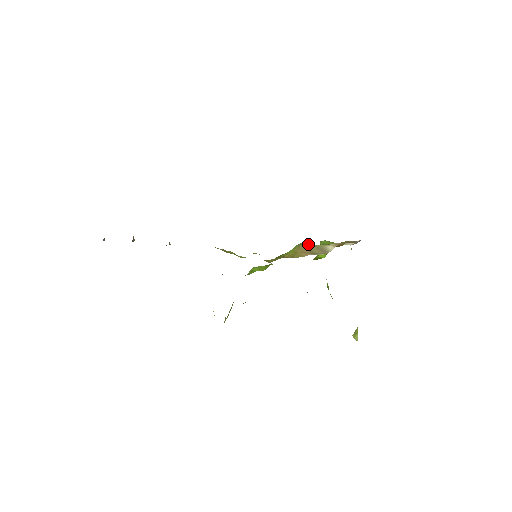
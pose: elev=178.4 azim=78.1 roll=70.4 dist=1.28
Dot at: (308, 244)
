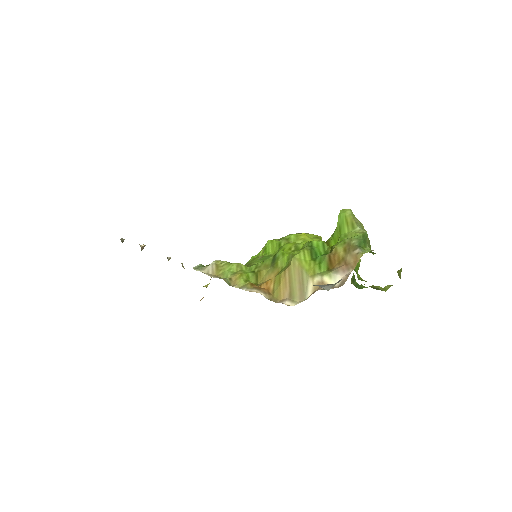
Dot at: (296, 267)
